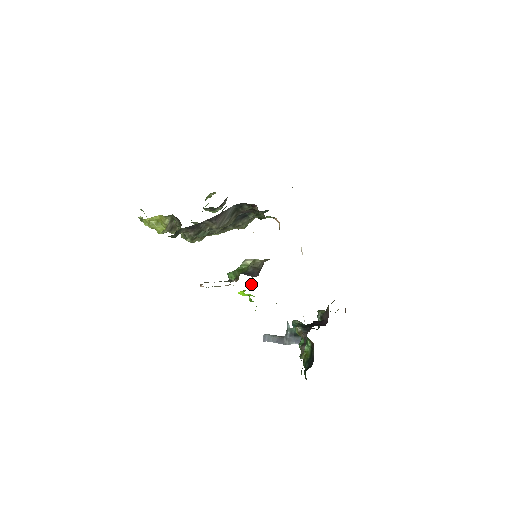
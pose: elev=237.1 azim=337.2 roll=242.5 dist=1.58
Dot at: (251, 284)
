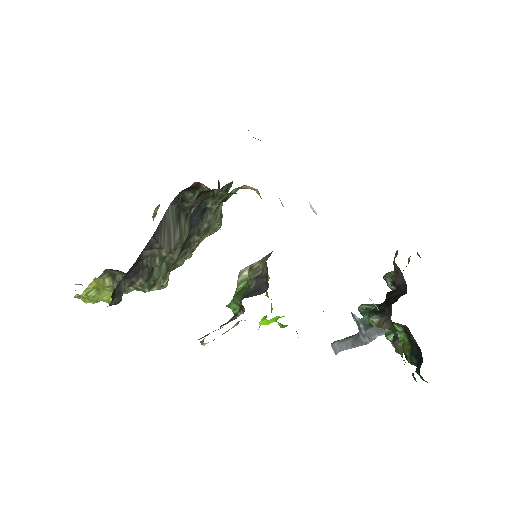
Dot at: occluded
